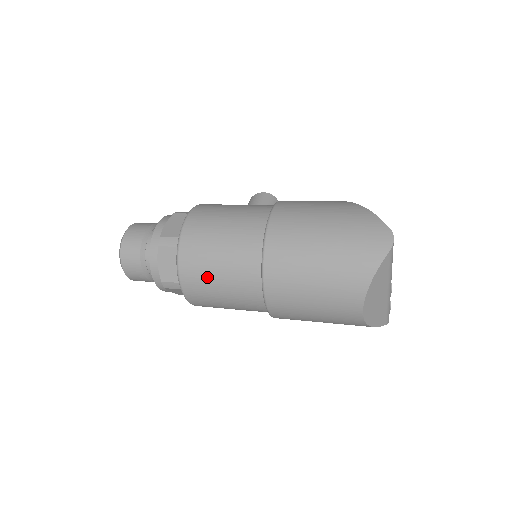
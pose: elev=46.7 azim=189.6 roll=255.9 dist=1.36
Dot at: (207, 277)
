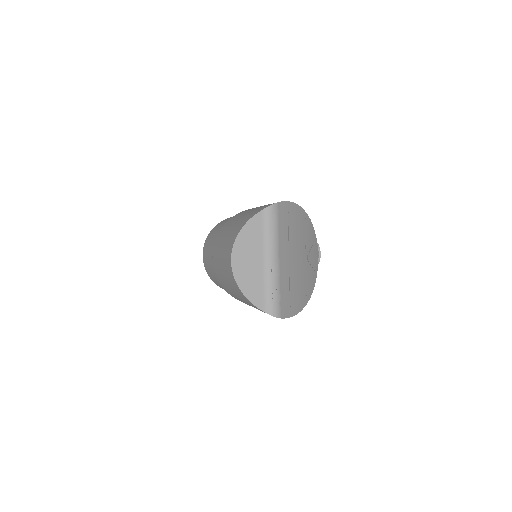
Dot at: (210, 240)
